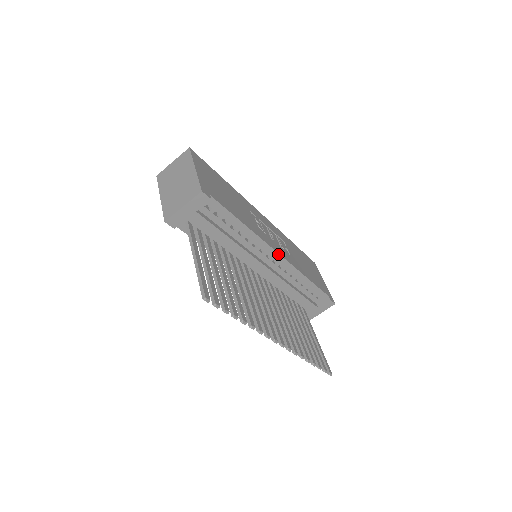
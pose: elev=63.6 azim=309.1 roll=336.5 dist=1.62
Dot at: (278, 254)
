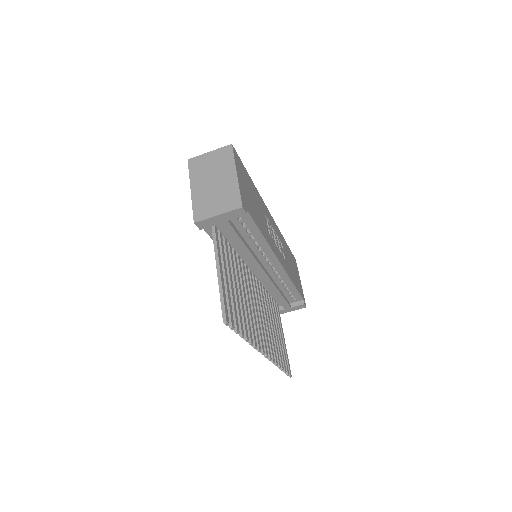
Dot at: (280, 263)
